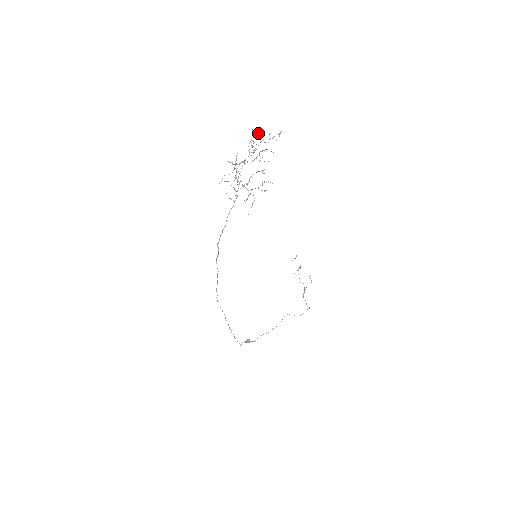
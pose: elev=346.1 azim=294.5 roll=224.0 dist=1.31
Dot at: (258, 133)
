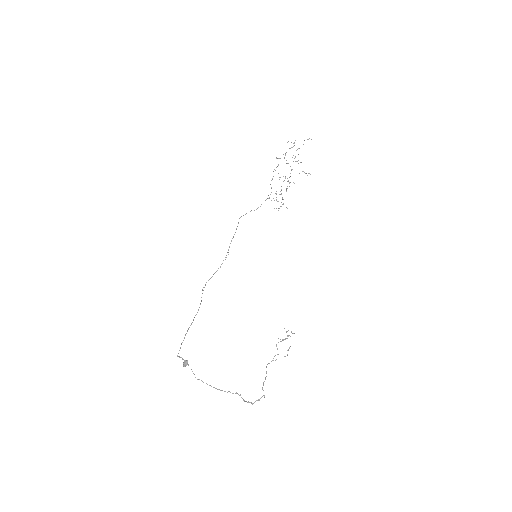
Dot at: (310, 174)
